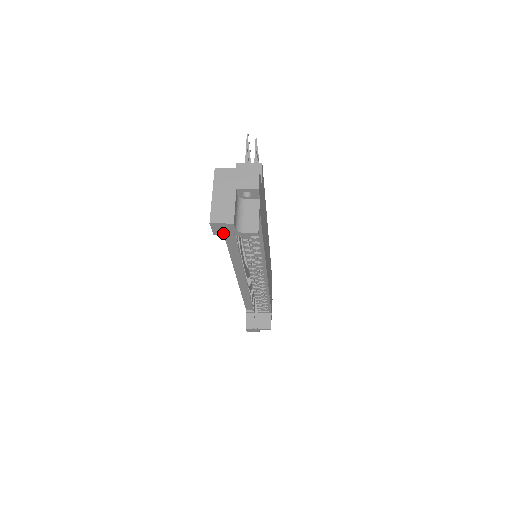
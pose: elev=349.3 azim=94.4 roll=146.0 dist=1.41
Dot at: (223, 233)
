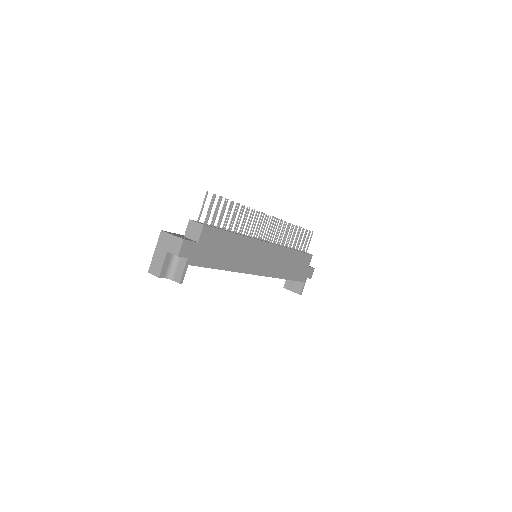
Dot at: occluded
